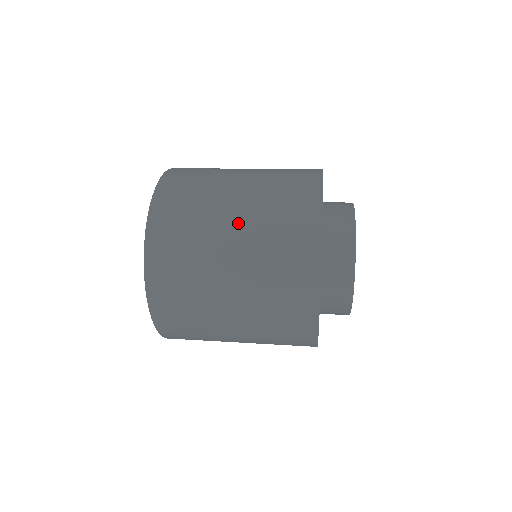
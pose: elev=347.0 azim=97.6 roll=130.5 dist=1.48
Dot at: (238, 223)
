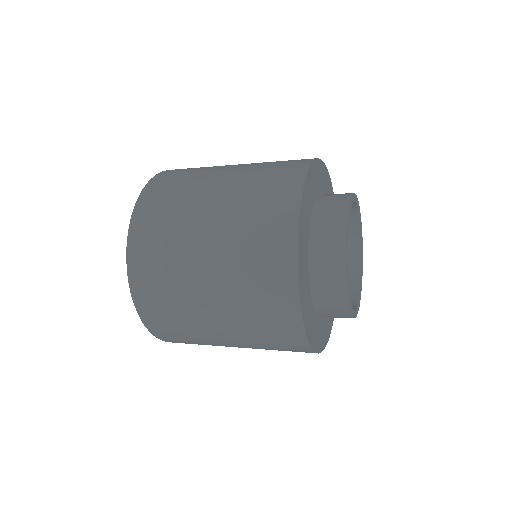
Dot at: (214, 293)
